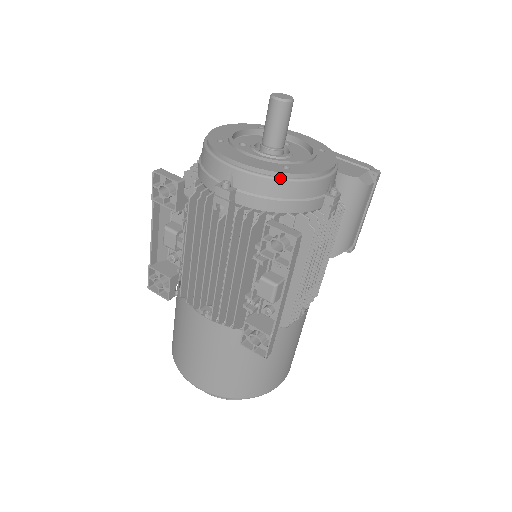
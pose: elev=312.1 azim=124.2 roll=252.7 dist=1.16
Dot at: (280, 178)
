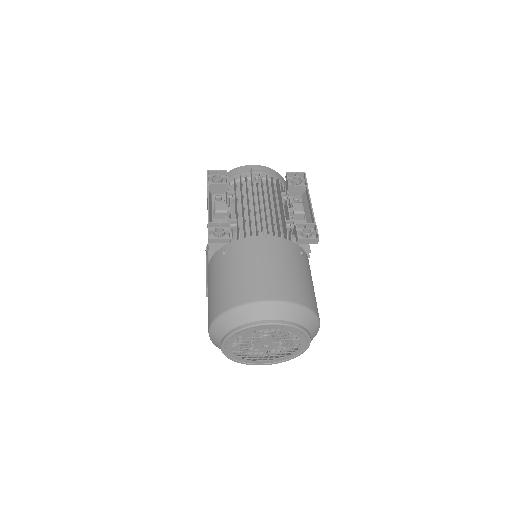
Dot at: (277, 172)
